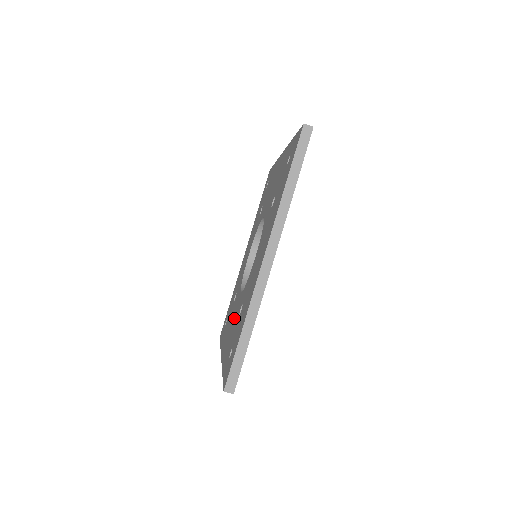
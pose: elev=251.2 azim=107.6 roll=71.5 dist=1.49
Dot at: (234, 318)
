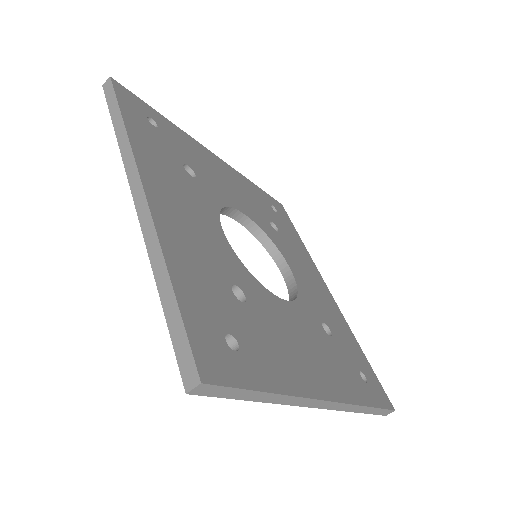
Dot at: occluded
